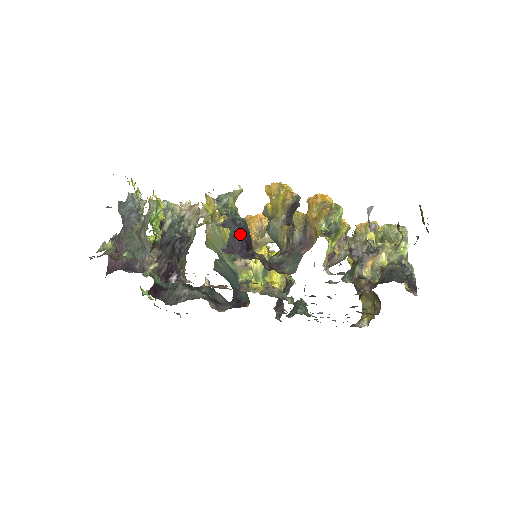
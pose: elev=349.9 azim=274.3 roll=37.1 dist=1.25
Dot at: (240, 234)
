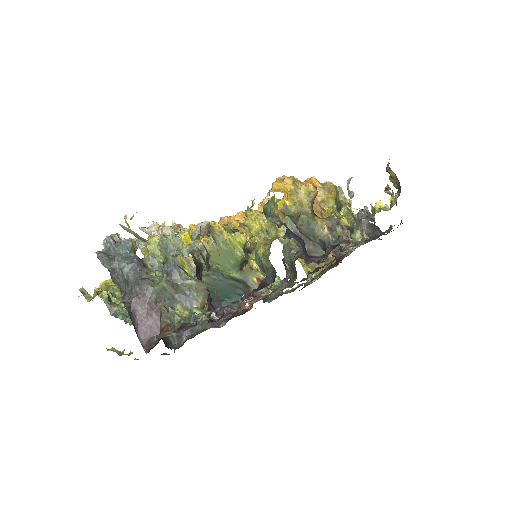
Dot at: (299, 239)
